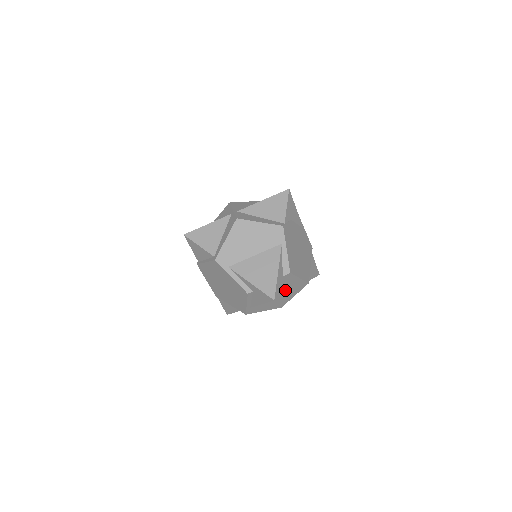
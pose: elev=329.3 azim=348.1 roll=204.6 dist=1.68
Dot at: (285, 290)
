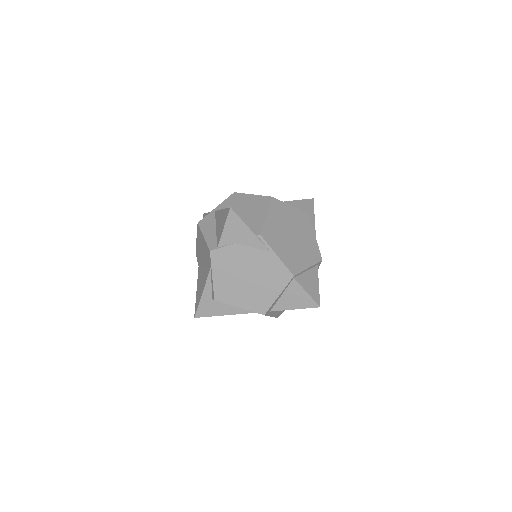
Dot at: (219, 312)
